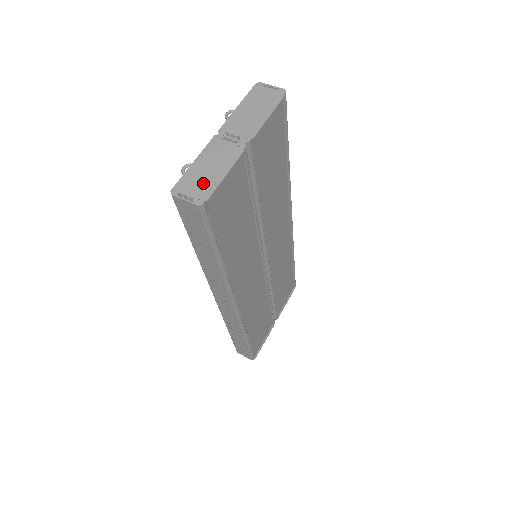
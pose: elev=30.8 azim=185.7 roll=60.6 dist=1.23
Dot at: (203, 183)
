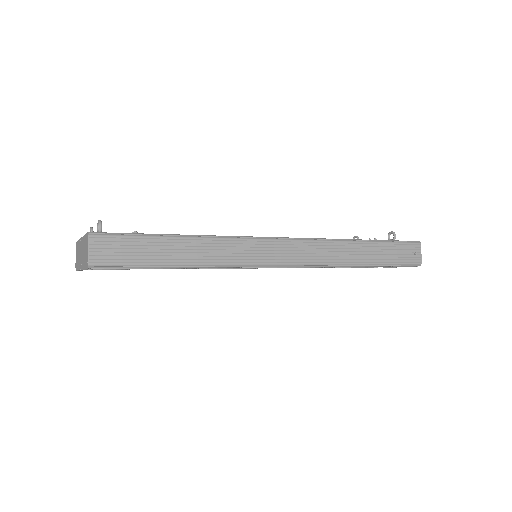
Dot at: (77, 259)
